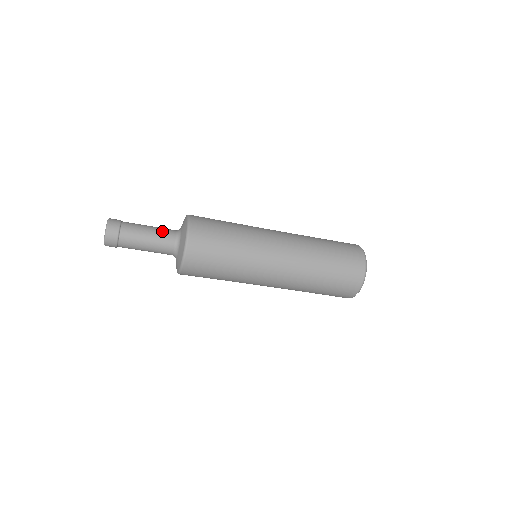
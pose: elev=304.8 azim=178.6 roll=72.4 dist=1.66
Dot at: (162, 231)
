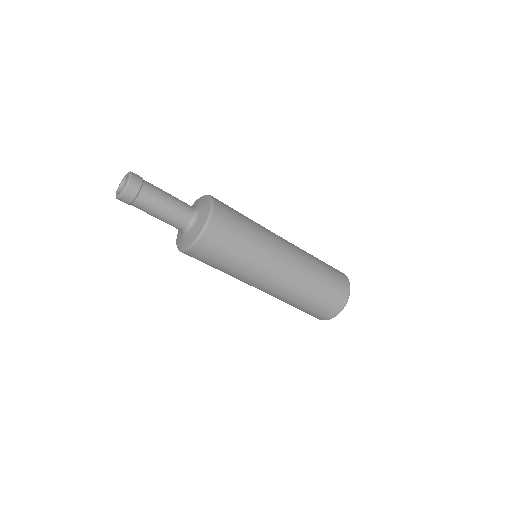
Dot at: (176, 215)
